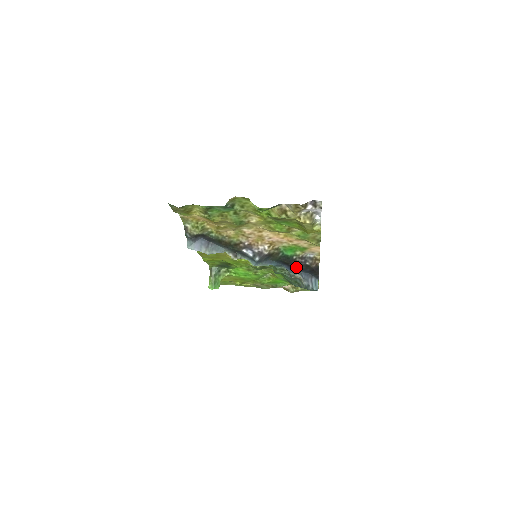
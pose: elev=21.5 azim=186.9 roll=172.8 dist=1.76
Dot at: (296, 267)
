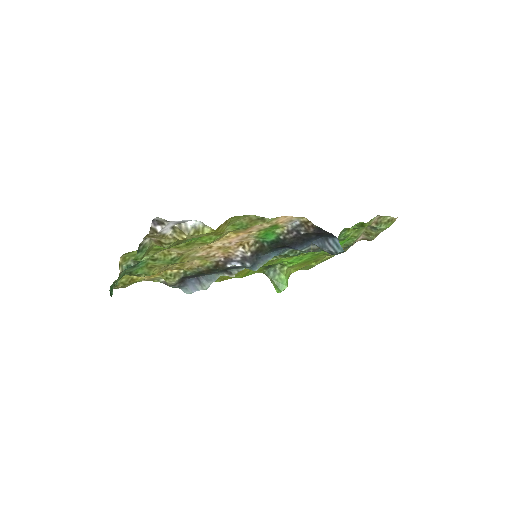
Dot at: (298, 243)
